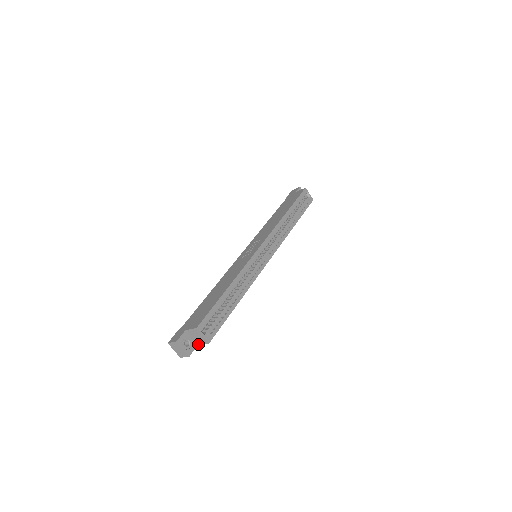
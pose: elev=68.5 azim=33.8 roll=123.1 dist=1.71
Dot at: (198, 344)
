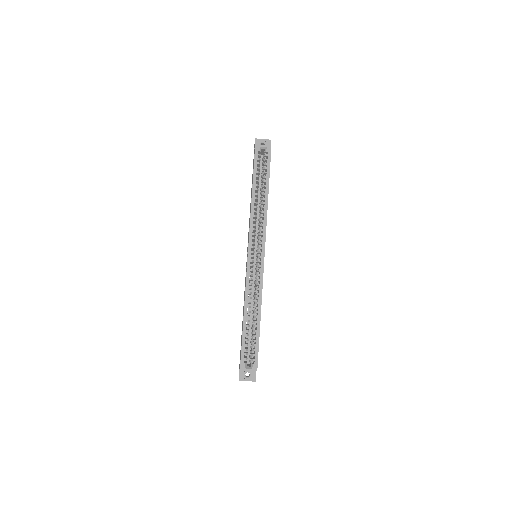
Dot at: occluded
